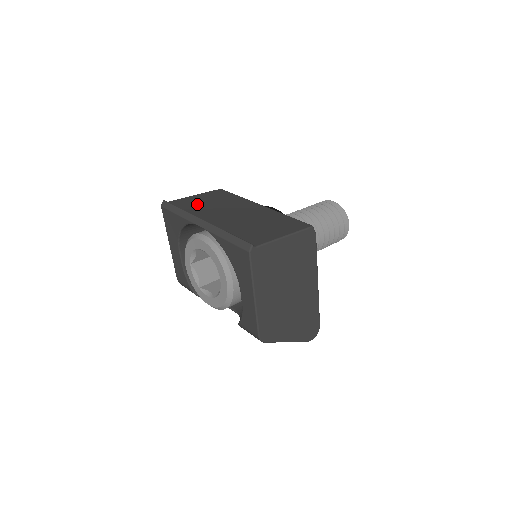
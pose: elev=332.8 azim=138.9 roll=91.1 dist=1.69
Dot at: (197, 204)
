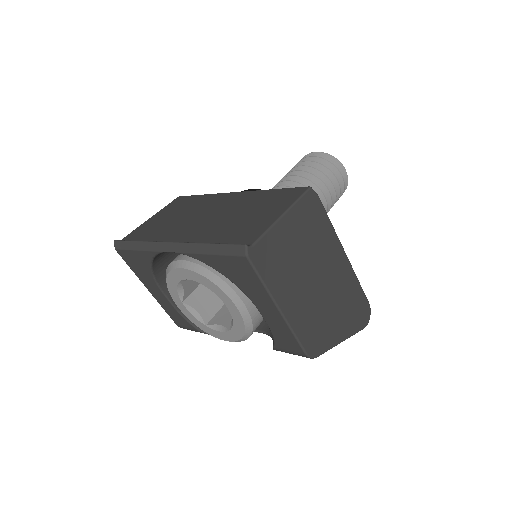
Dot at: (157, 227)
